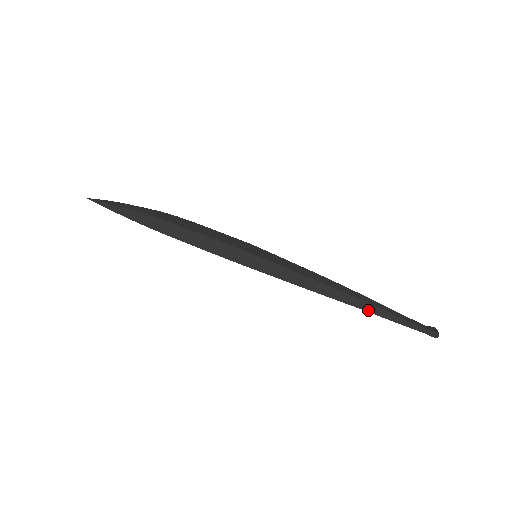
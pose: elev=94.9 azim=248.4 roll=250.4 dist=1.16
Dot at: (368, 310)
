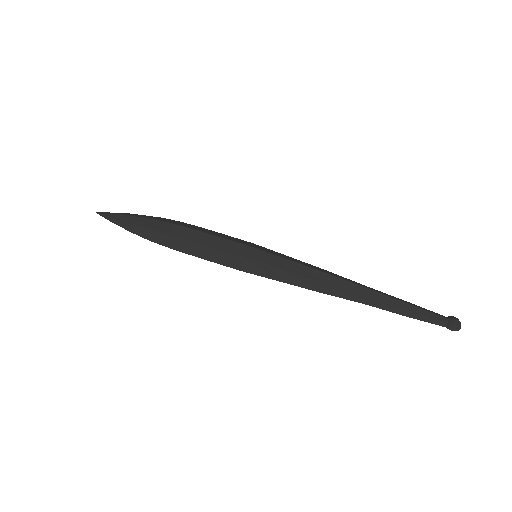
Dot at: (376, 306)
